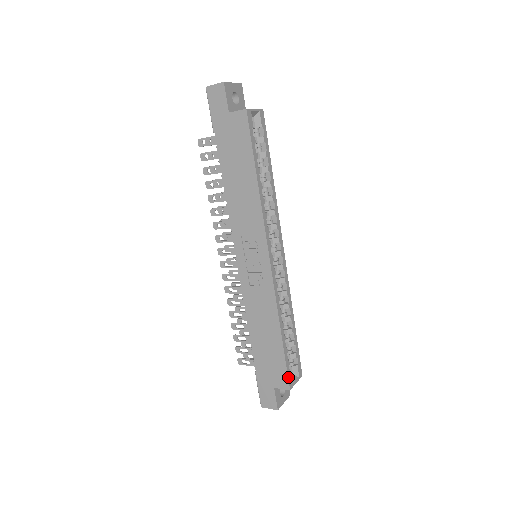
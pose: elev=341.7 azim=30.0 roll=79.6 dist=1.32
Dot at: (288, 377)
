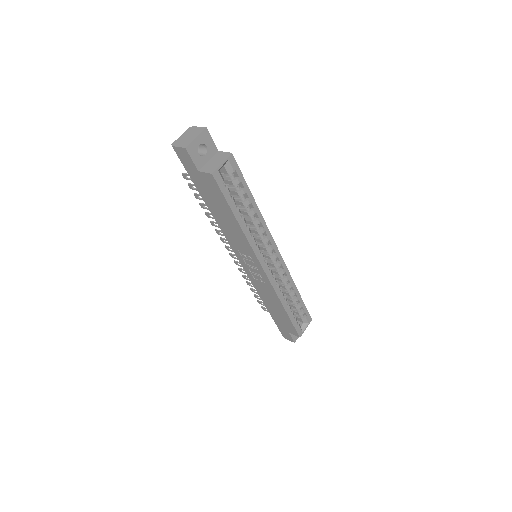
Dot at: (297, 331)
